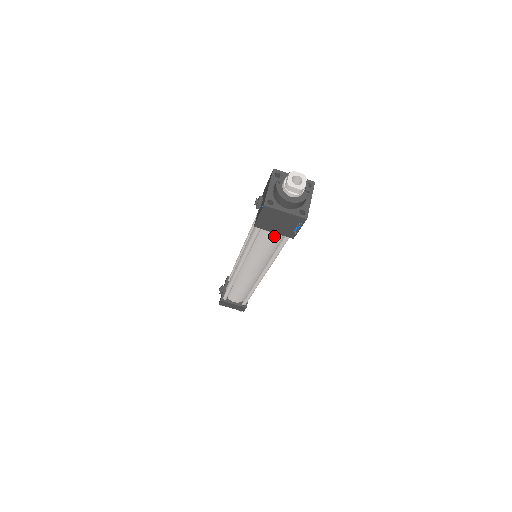
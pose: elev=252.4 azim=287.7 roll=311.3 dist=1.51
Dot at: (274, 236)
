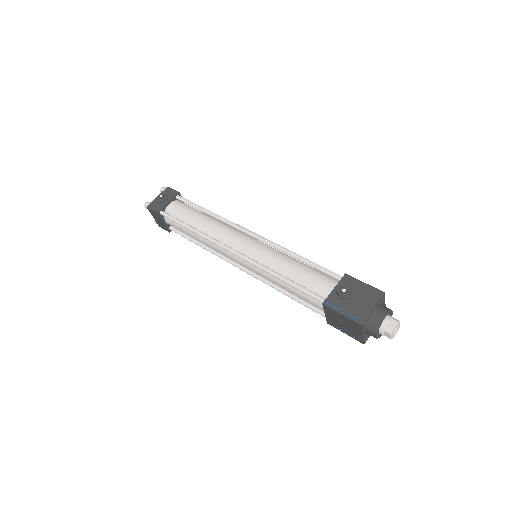
Dot at: (316, 306)
